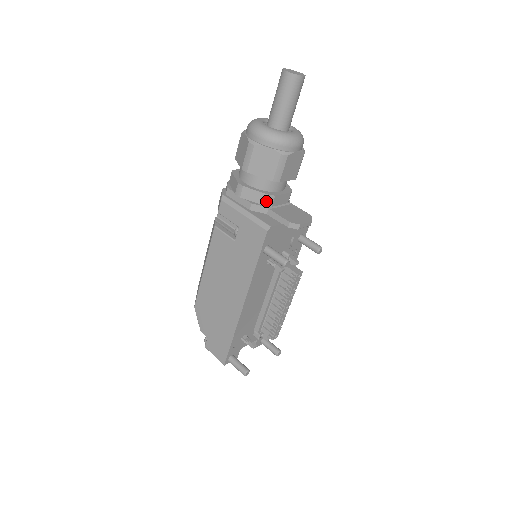
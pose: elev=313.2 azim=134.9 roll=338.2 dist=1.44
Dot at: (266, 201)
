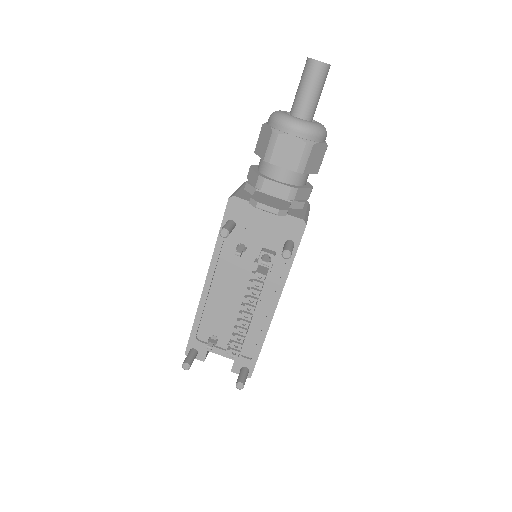
Dot at: (257, 182)
